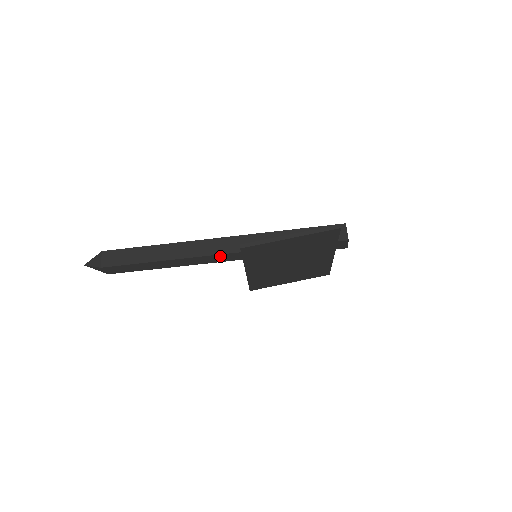
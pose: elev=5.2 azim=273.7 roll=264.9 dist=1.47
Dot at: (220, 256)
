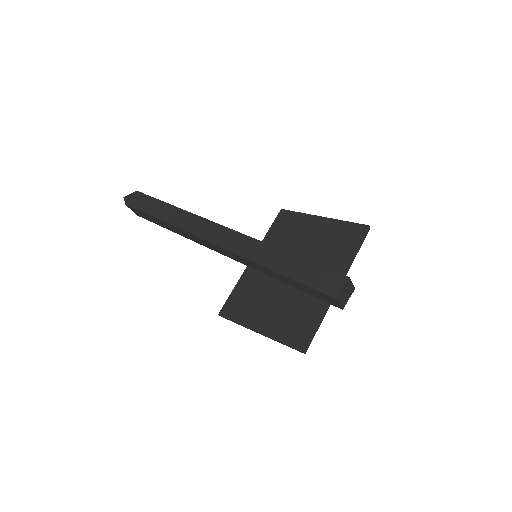
Dot at: occluded
